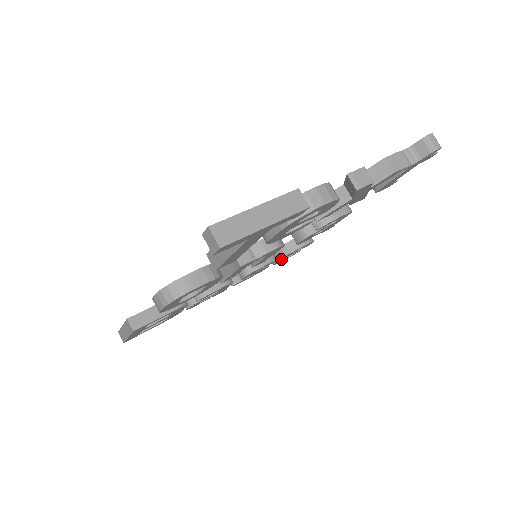
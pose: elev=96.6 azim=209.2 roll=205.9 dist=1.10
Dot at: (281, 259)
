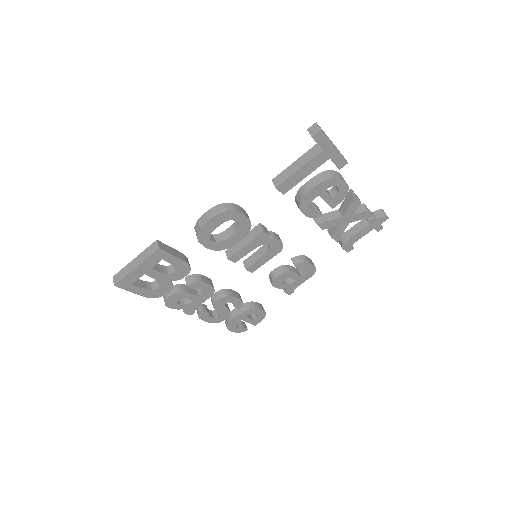
Dot at: (239, 316)
